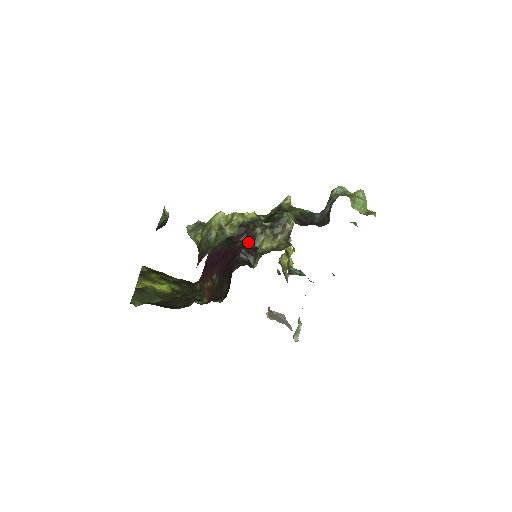
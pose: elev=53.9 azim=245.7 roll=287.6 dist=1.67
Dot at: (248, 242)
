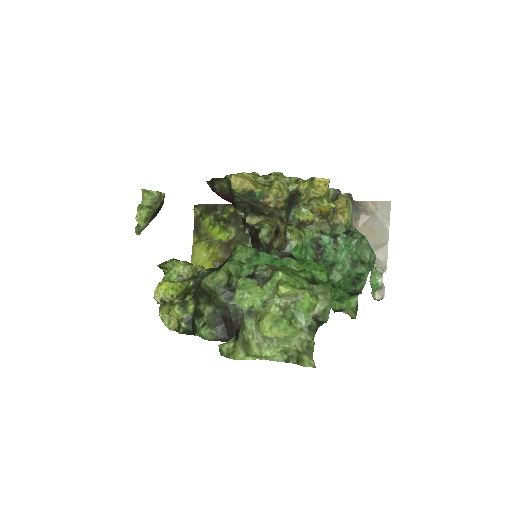
Dot at: occluded
